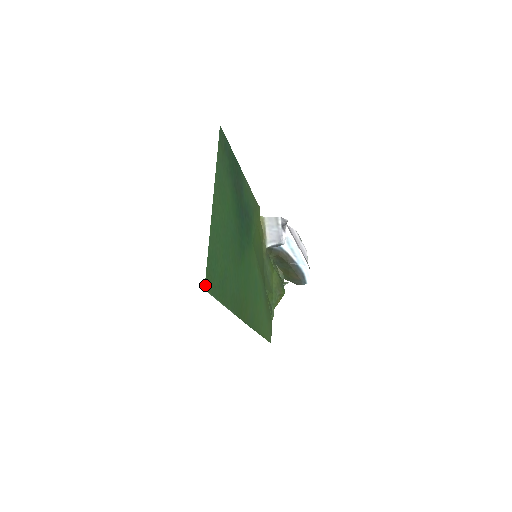
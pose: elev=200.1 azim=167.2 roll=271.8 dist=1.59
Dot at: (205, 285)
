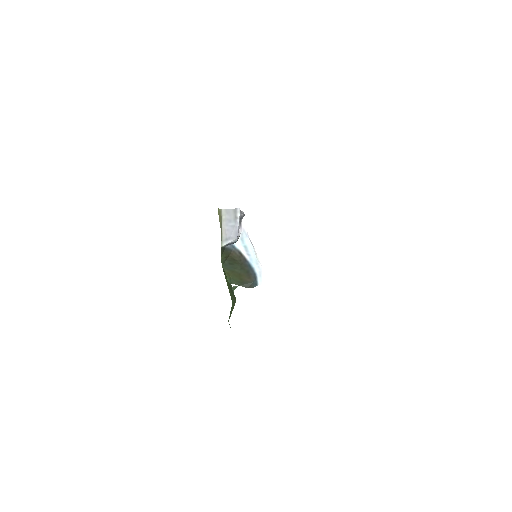
Dot at: occluded
